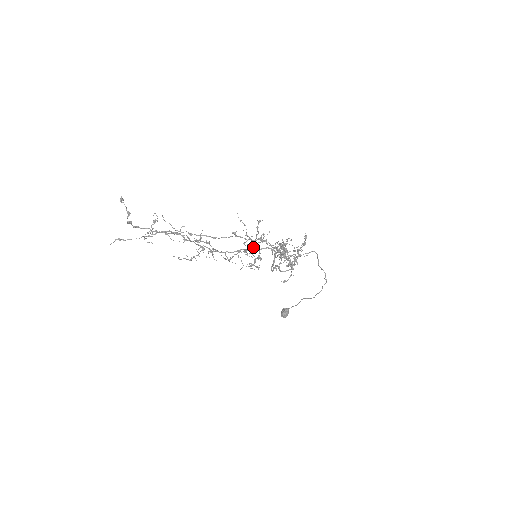
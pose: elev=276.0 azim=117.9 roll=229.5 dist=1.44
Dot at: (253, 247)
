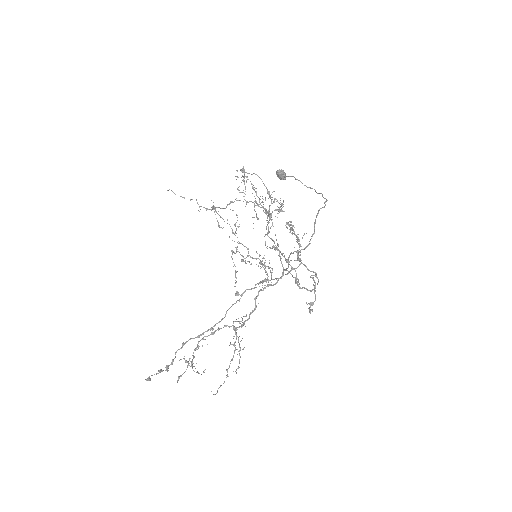
Dot at: occluded
